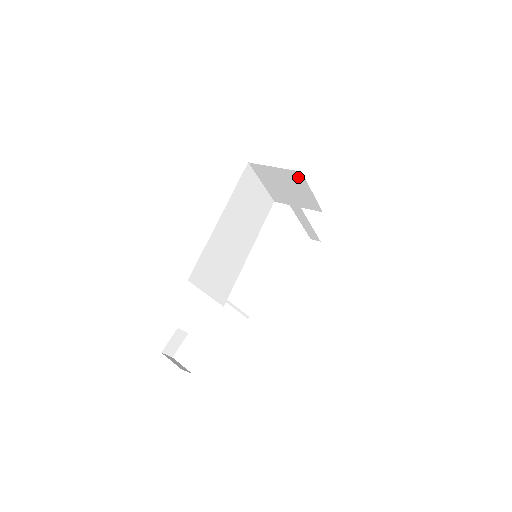
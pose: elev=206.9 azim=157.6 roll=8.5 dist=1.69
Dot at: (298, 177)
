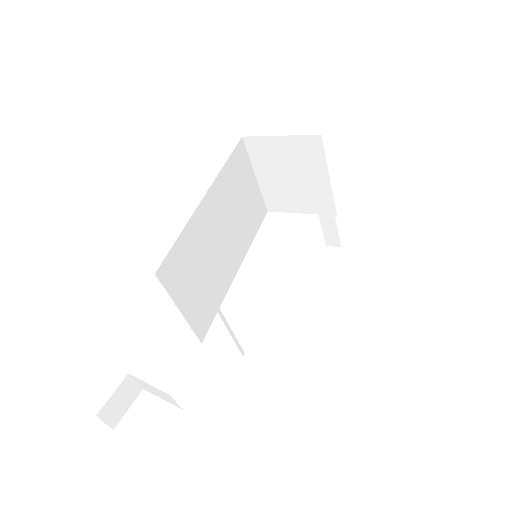
Dot at: (313, 148)
